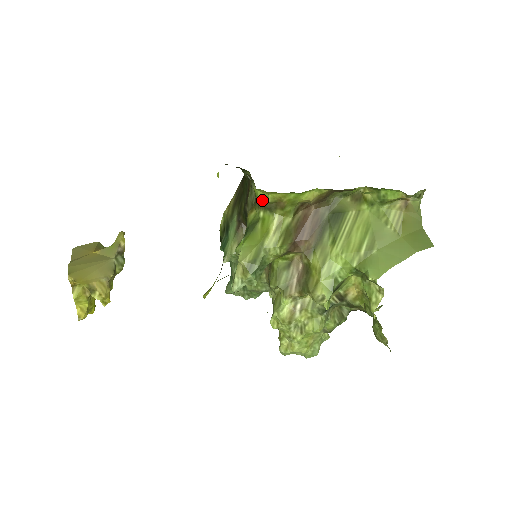
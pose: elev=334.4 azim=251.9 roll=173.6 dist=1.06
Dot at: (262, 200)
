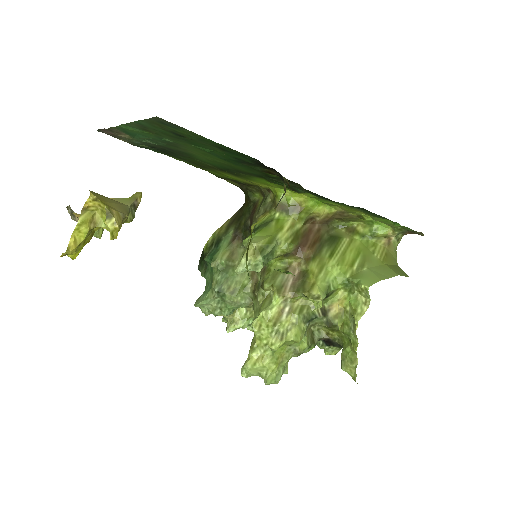
Dot at: (283, 202)
